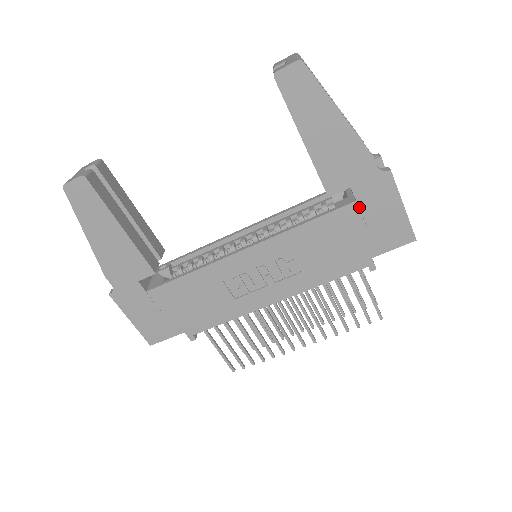
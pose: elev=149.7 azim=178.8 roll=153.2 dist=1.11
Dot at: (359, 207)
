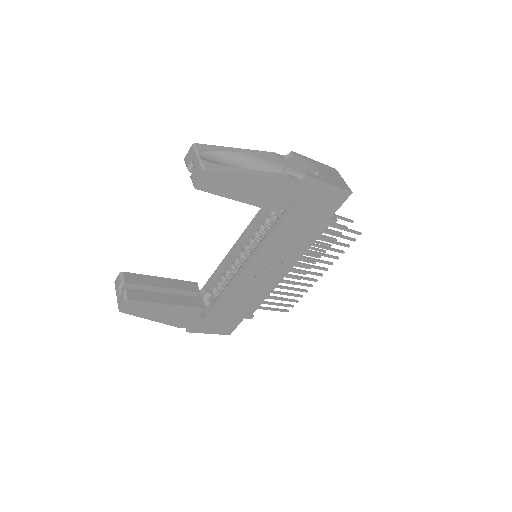
Dot at: (302, 204)
